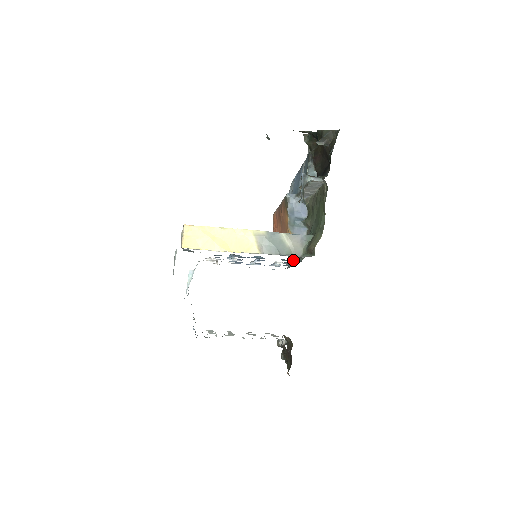
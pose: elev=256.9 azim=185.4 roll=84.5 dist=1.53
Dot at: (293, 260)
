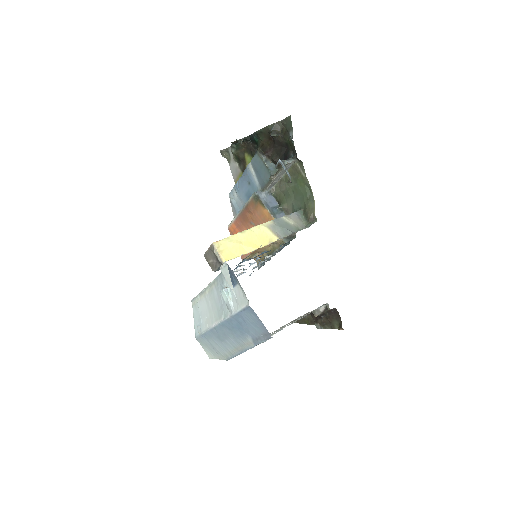
Dot at: (267, 255)
